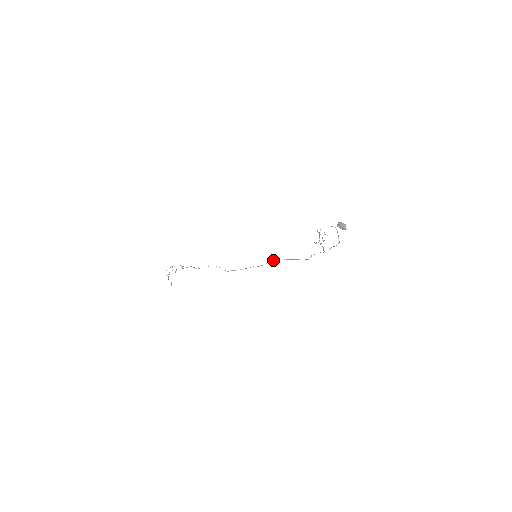
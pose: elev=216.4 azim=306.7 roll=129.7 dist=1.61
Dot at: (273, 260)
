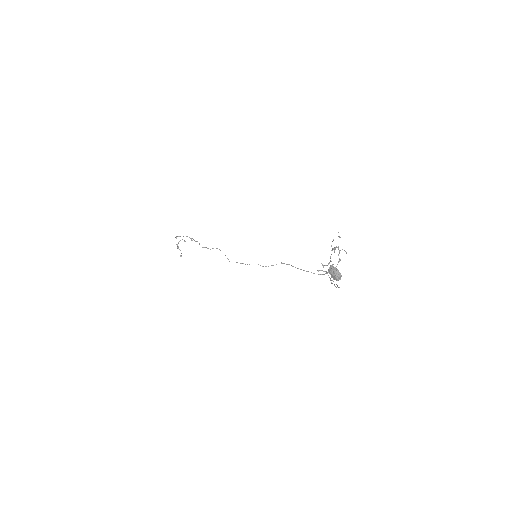
Dot at: occluded
